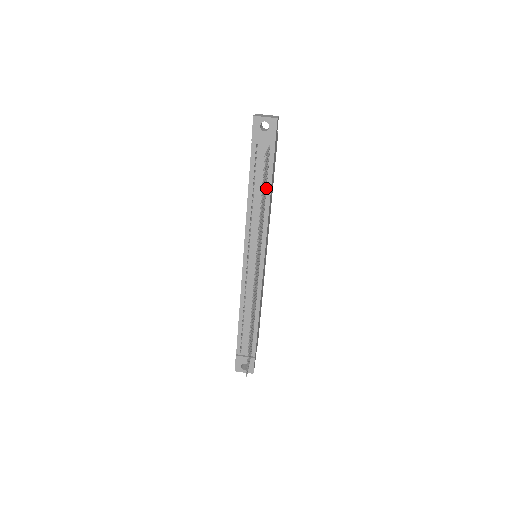
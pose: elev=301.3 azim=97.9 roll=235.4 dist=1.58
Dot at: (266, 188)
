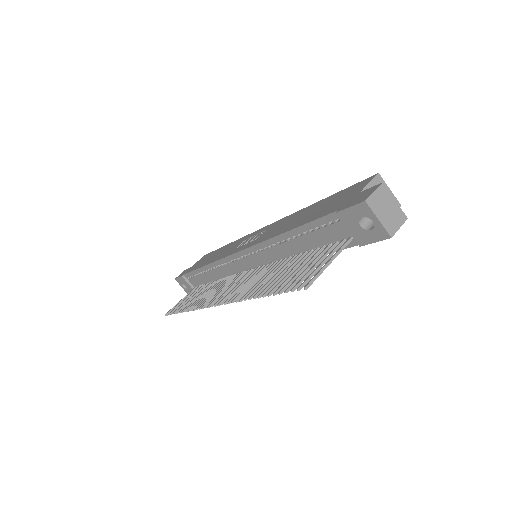
Dot at: (309, 252)
